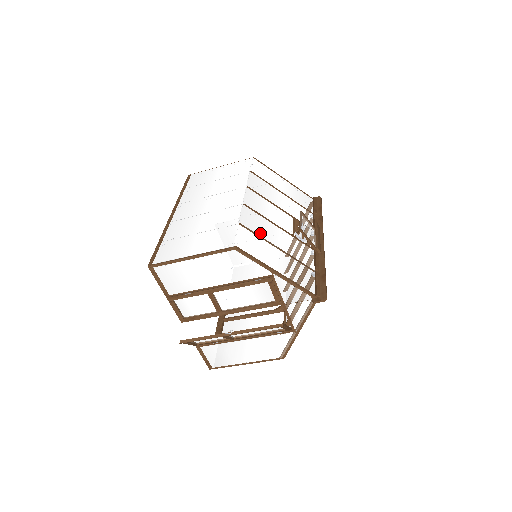
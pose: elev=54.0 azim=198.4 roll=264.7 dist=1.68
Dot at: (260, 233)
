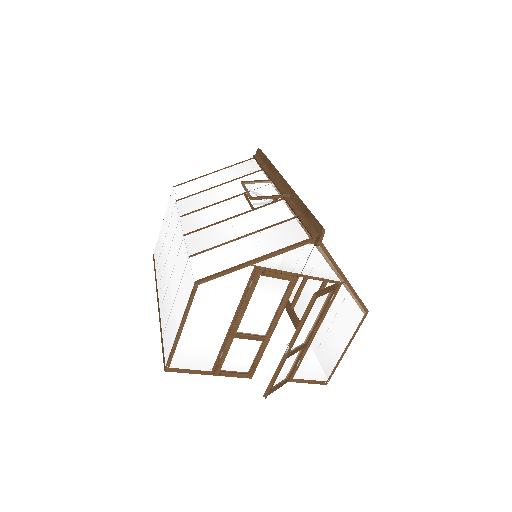
Dot at: (216, 243)
